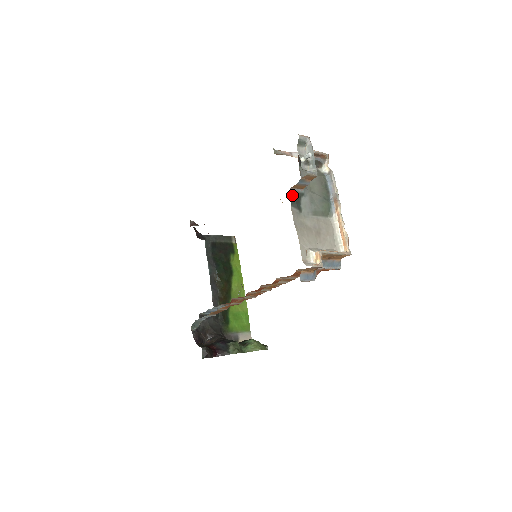
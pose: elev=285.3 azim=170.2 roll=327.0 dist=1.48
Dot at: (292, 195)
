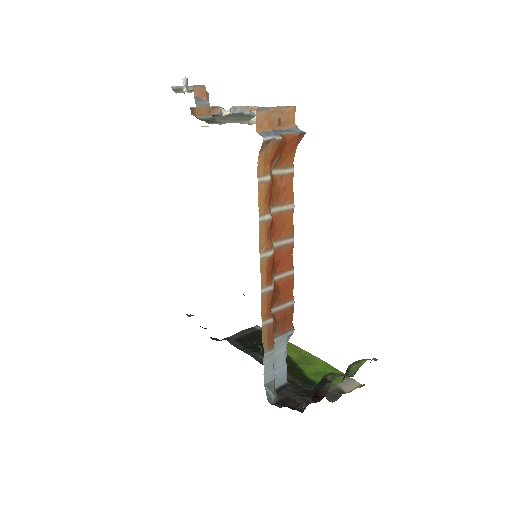
Dot at: (203, 120)
